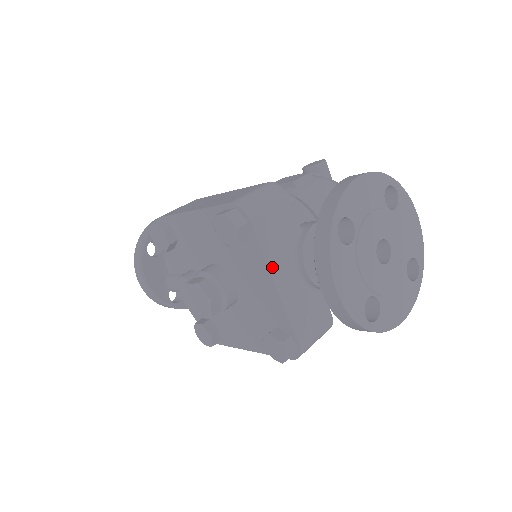
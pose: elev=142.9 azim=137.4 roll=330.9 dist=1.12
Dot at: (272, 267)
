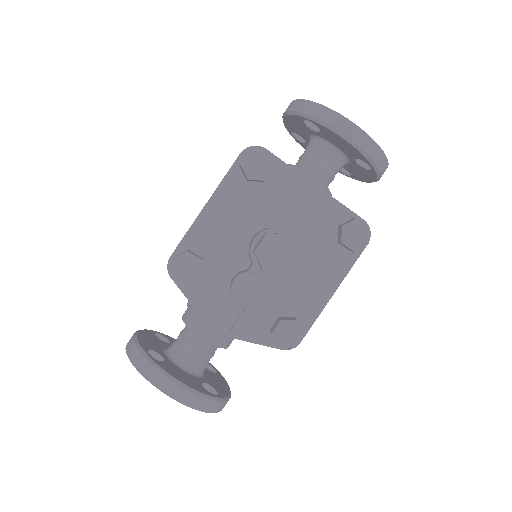
Dot at: (302, 176)
